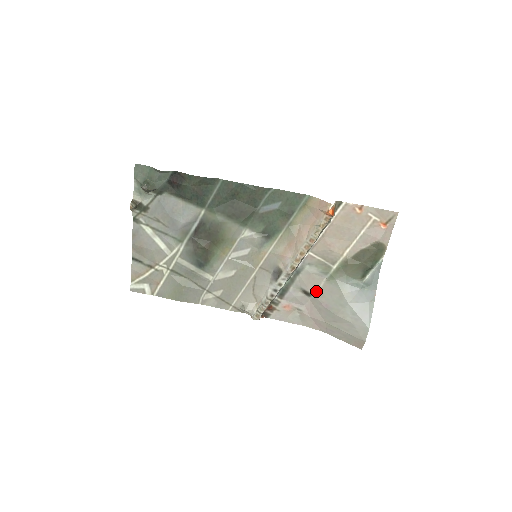
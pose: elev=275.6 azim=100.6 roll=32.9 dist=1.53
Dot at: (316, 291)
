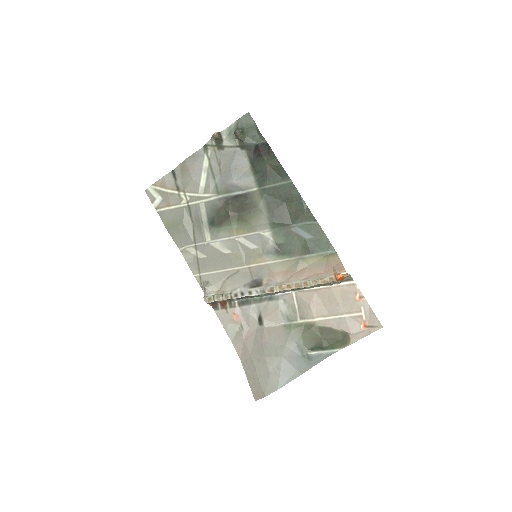
Dot at: (268, 325)
